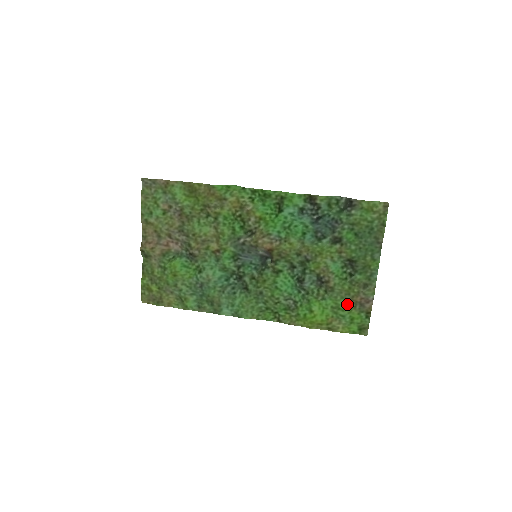
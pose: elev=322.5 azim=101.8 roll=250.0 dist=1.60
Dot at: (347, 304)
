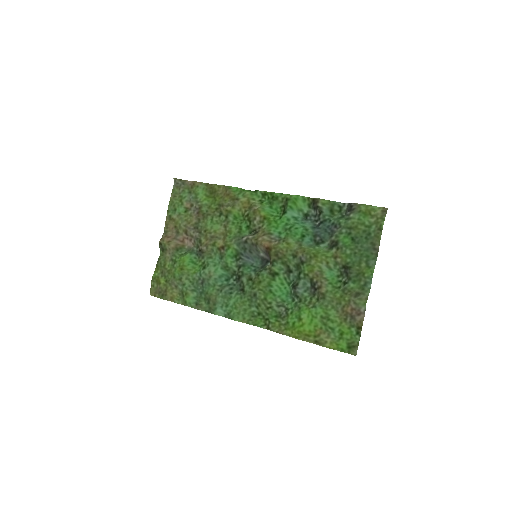
Dot at: (337, 315)
